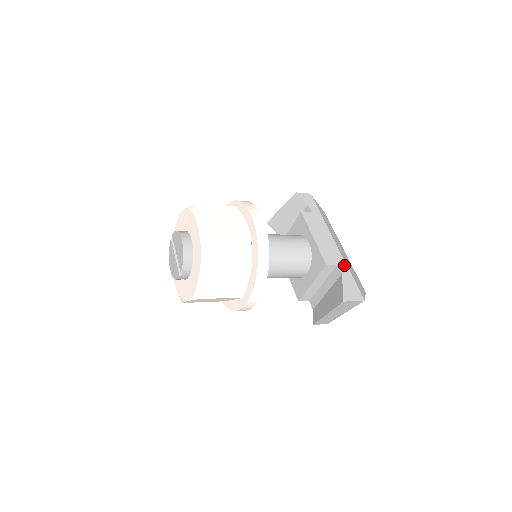
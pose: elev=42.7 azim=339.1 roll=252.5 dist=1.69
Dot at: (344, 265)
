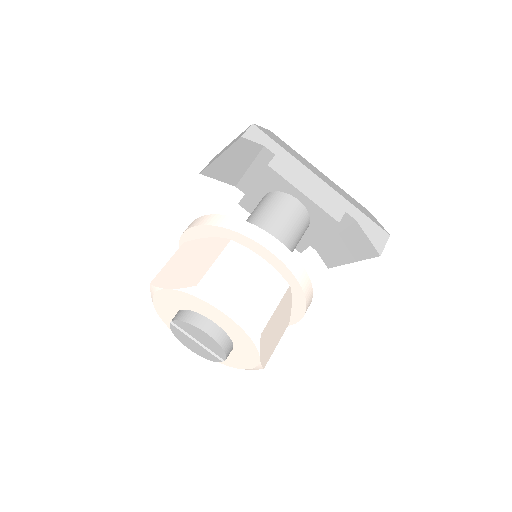
Dot at: (350, 206)
